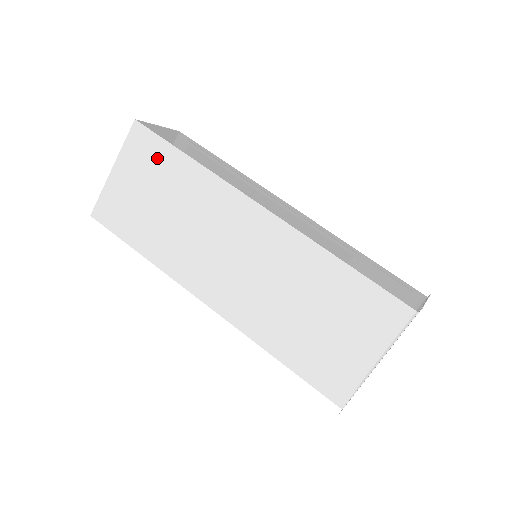
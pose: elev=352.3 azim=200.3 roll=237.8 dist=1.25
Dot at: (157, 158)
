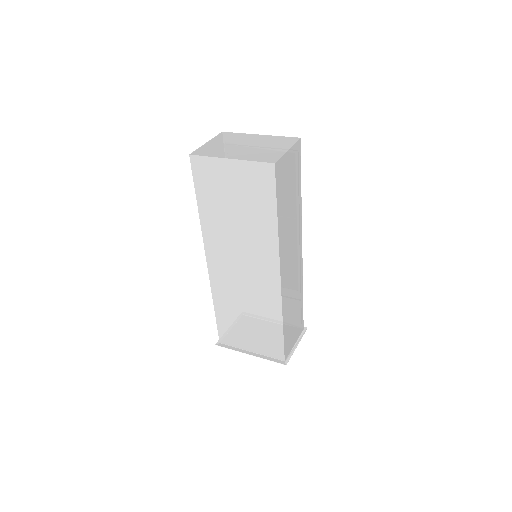
Dot at: (261, 194)
